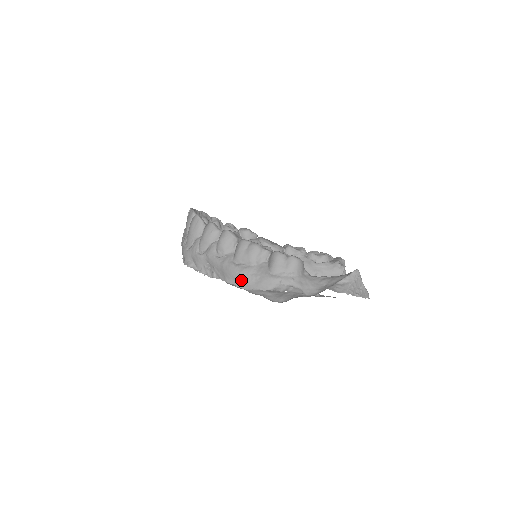
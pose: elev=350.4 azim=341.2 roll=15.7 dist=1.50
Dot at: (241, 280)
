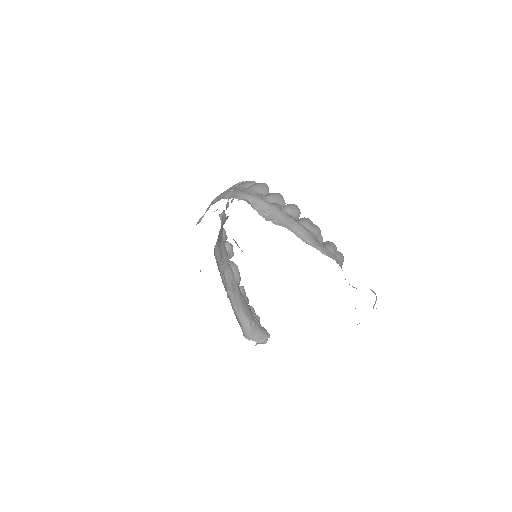
Dot at: (305, 235)
